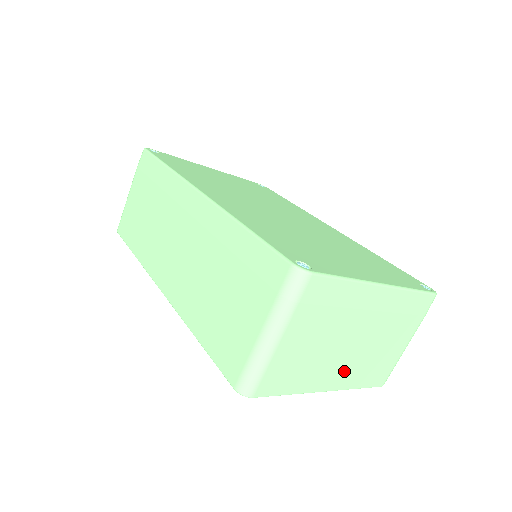
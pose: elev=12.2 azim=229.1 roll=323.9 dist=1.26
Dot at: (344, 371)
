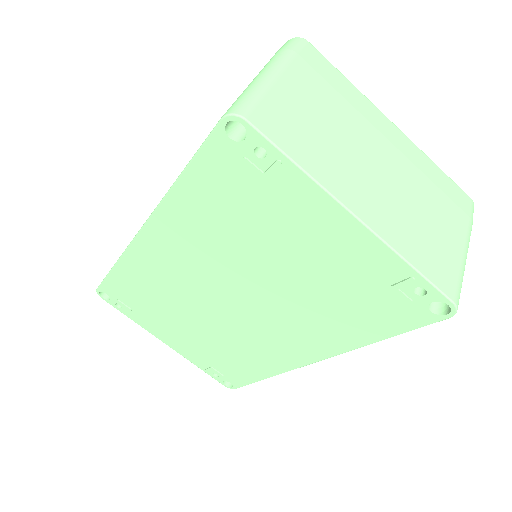
Dot at: (377, 205)
